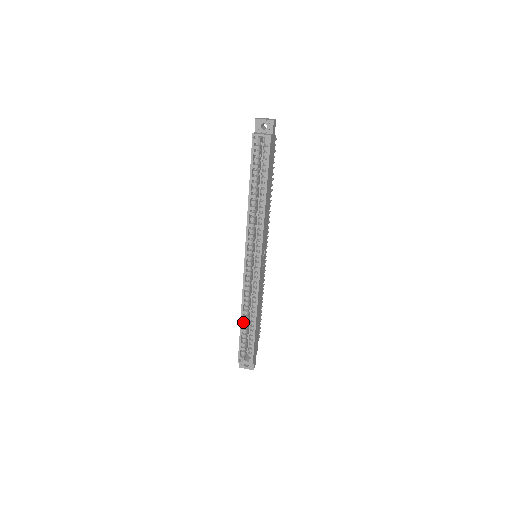
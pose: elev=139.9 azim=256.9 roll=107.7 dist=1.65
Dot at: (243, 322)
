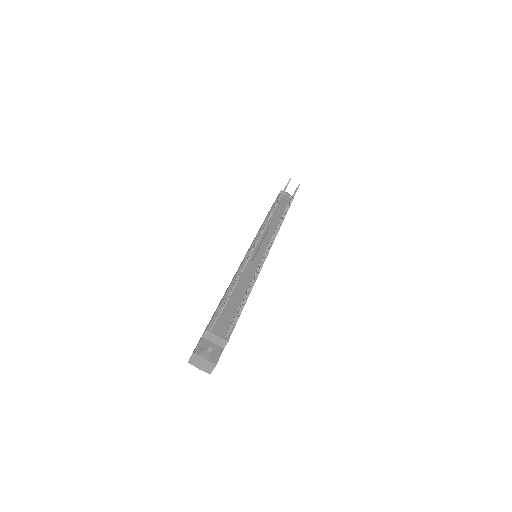
Dot at: occluded
